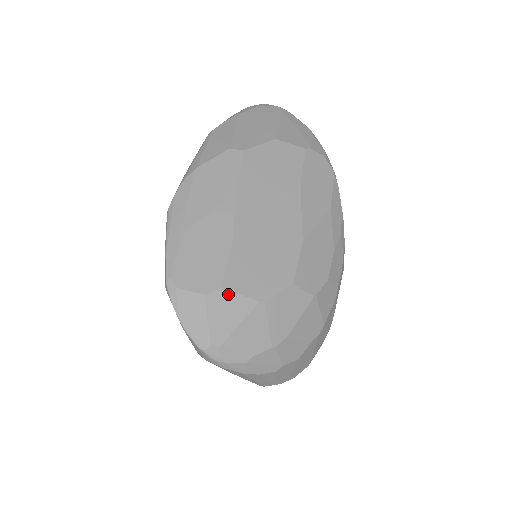
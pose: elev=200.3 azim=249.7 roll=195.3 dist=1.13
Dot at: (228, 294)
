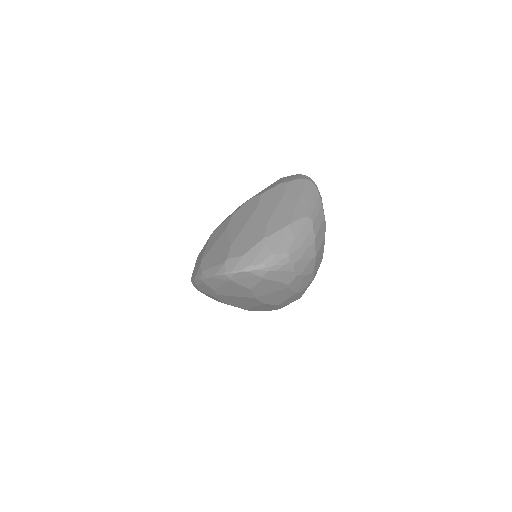
Dot at: occluded
